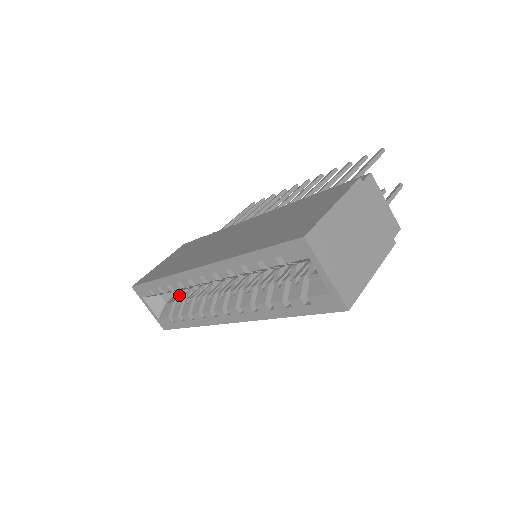
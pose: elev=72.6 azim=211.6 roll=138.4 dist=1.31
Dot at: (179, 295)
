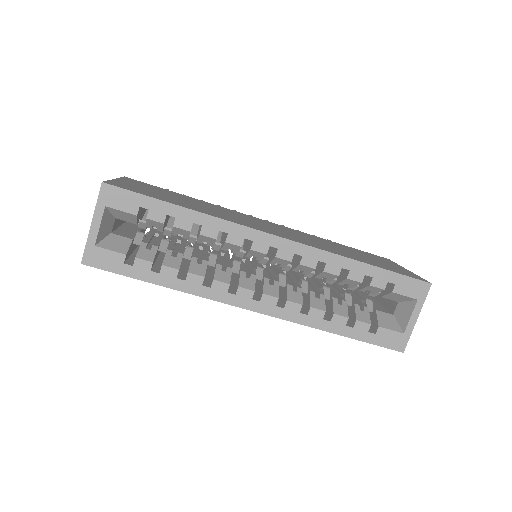
Dot at: (142, 236)
